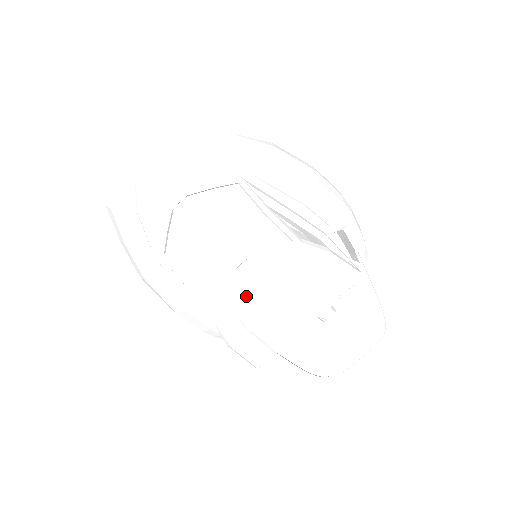
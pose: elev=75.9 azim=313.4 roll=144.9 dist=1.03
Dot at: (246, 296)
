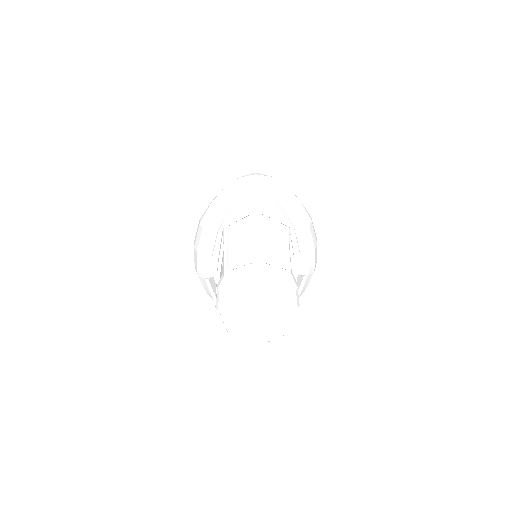
Dot at: (251, 278)
